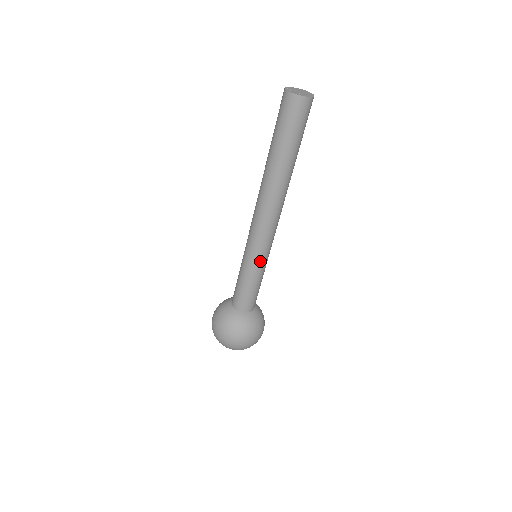
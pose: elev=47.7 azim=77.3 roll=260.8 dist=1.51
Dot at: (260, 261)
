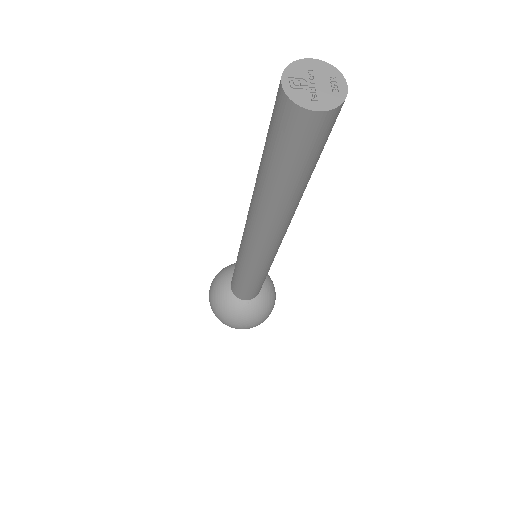
Dot at: (262, 270)
